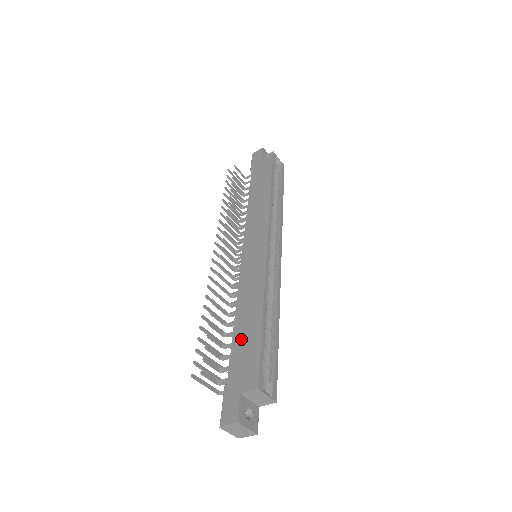
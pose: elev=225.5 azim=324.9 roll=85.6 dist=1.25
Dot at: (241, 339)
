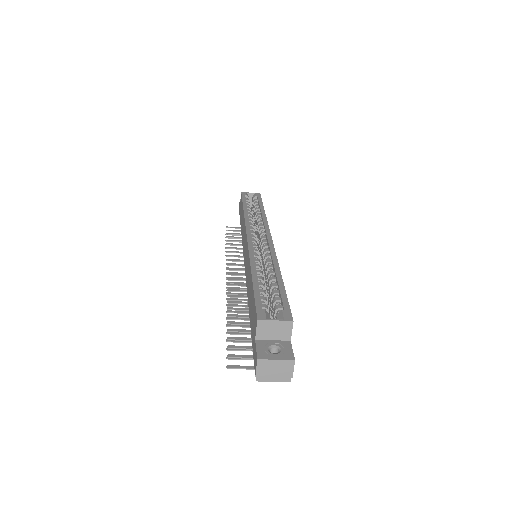
Dot at: (250, 308)
